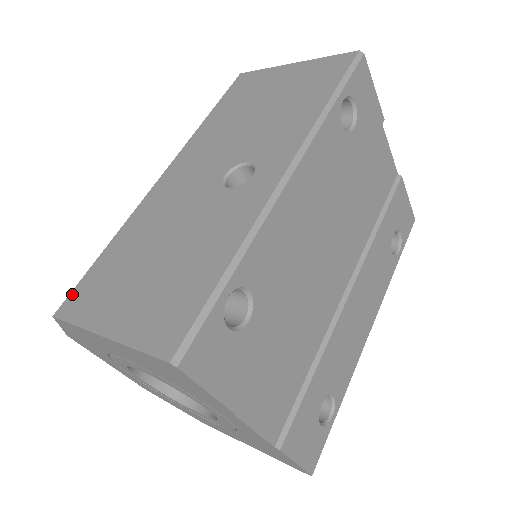
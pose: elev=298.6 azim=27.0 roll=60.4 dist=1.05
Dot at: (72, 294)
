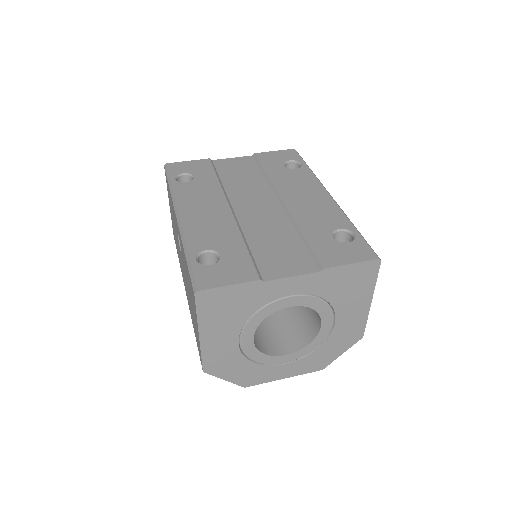
Dot at: occluded
